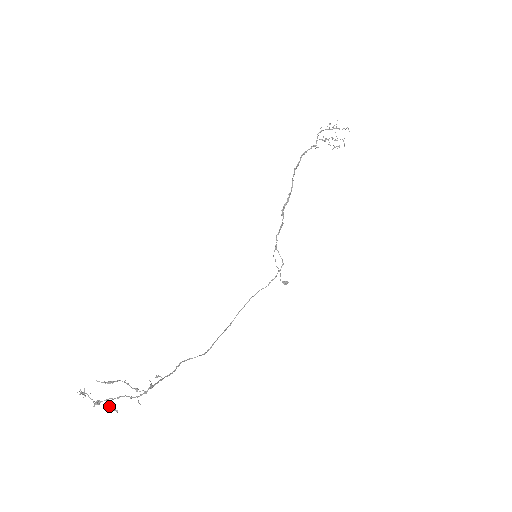
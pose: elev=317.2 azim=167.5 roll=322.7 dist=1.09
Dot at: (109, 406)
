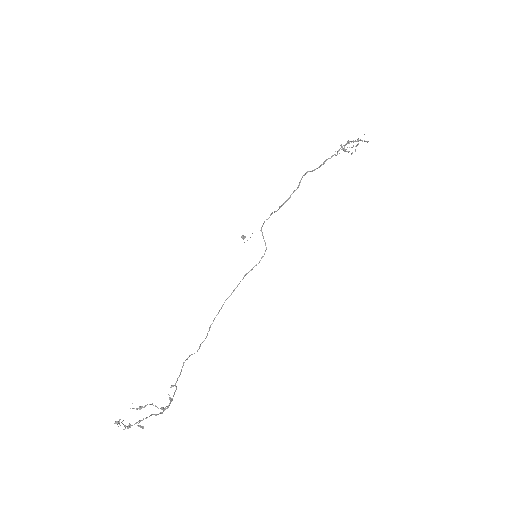
Dot at: (138, 426)
